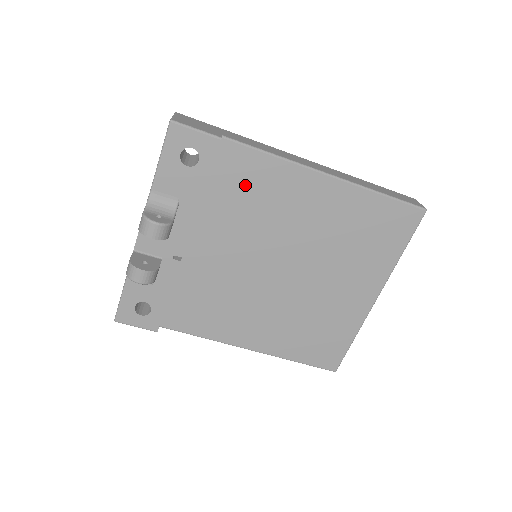
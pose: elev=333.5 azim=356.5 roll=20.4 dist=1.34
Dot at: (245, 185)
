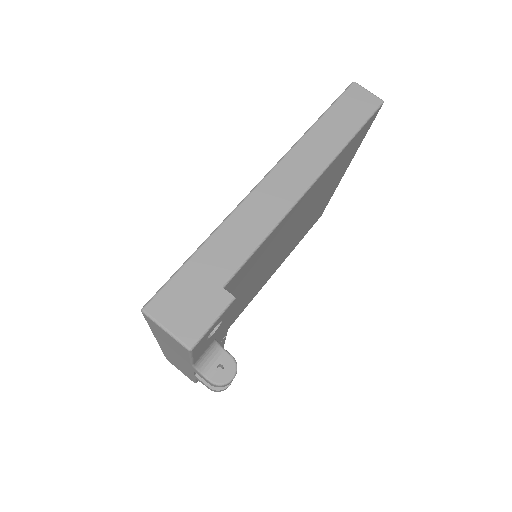
Dot at: (250, 269)
